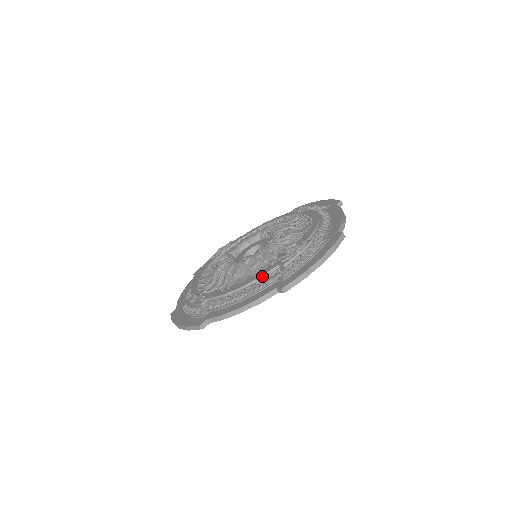
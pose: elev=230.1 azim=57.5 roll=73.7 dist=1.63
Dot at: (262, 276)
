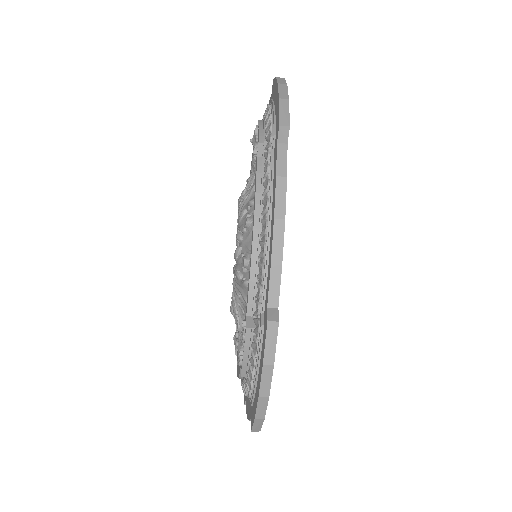
Dot at: (240, 376)
